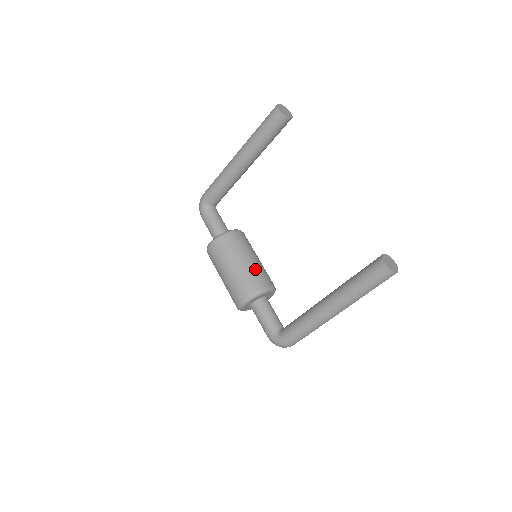
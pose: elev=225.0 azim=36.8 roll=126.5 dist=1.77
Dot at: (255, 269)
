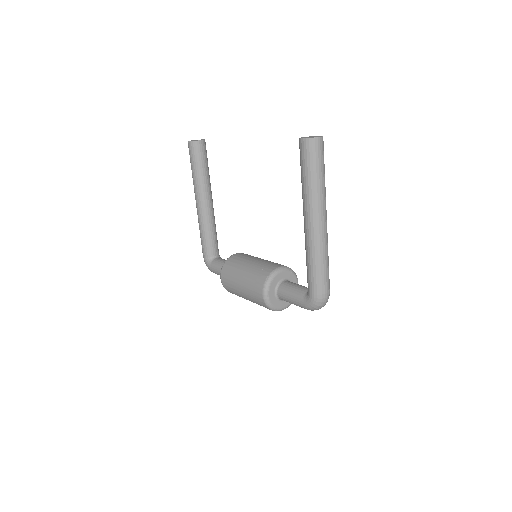
Dot at: (259, 265)
